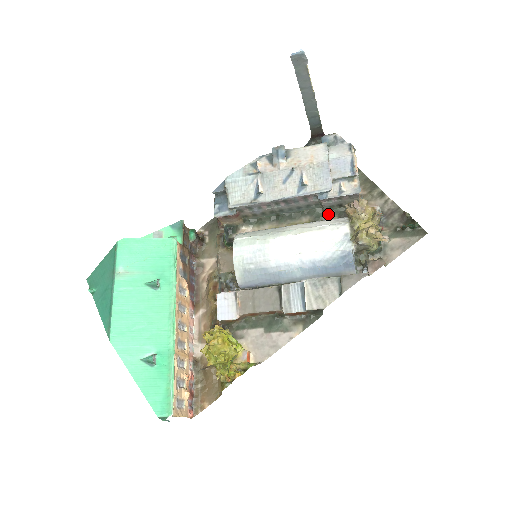
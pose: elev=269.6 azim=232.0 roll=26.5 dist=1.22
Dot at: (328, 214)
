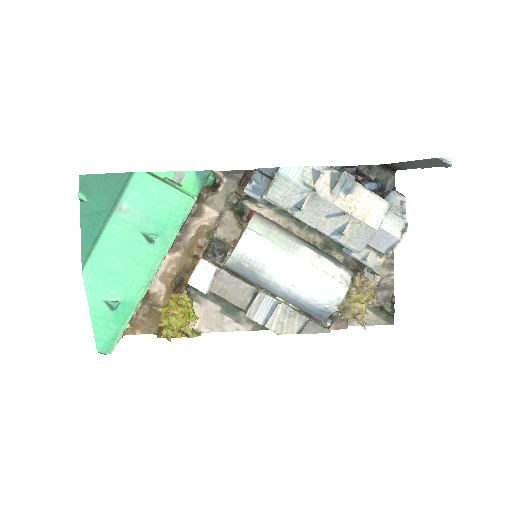
Dot at: (339, 250)
